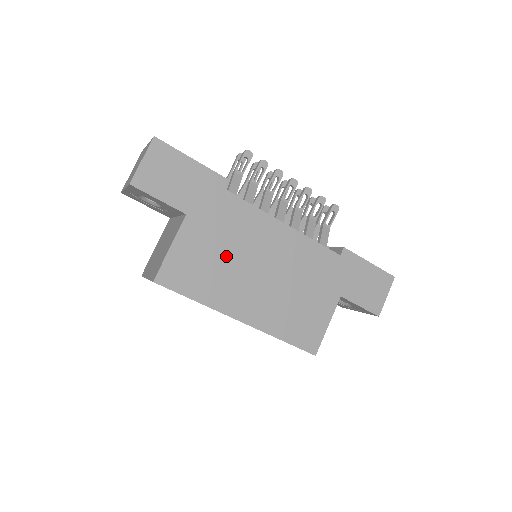
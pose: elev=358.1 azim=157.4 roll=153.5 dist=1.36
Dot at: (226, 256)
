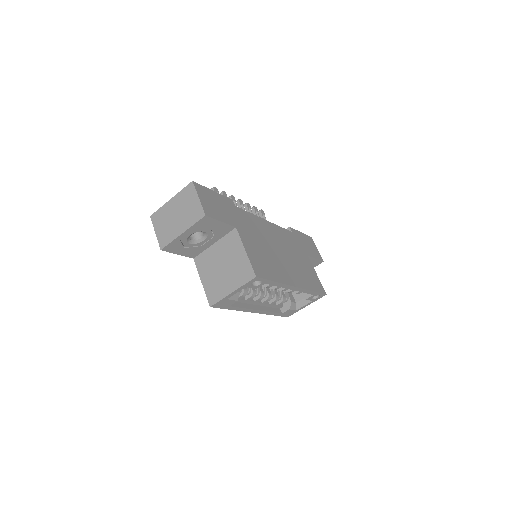
Dot at: (265, 248)
